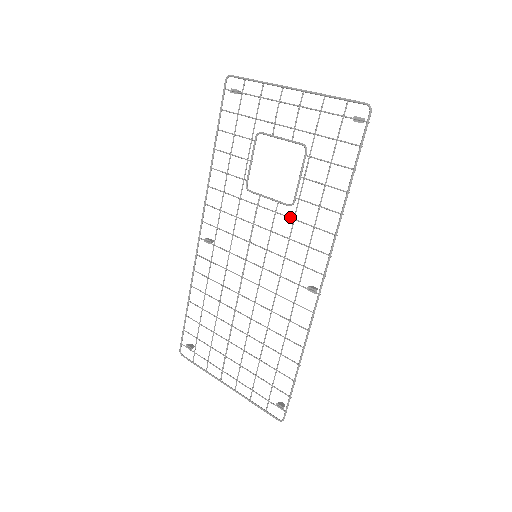
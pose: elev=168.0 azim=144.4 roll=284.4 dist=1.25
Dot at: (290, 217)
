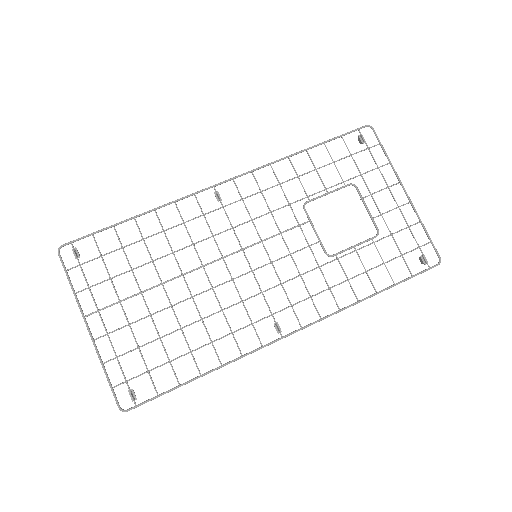
Dot at: occluded
